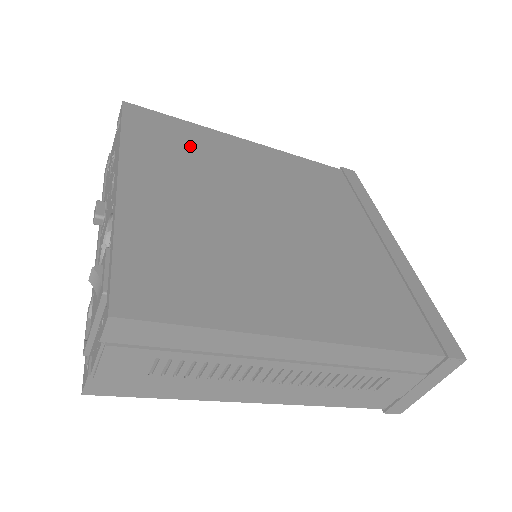
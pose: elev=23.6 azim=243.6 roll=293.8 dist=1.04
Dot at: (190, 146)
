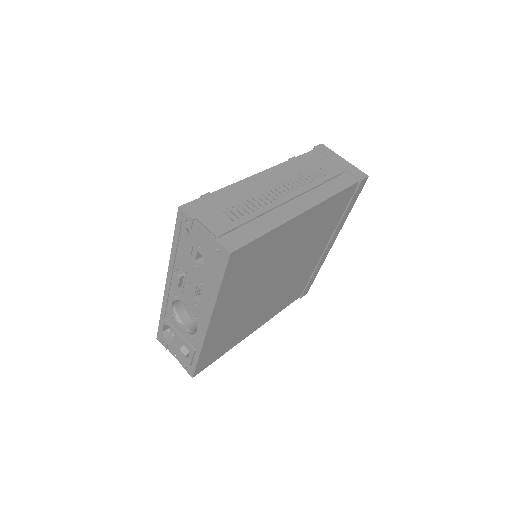
Dot at: (259, 261)
